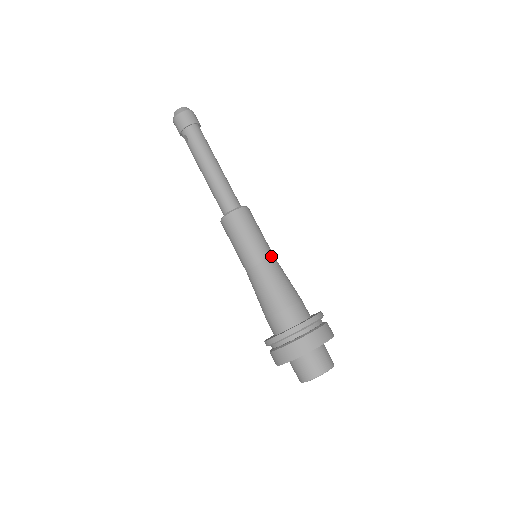
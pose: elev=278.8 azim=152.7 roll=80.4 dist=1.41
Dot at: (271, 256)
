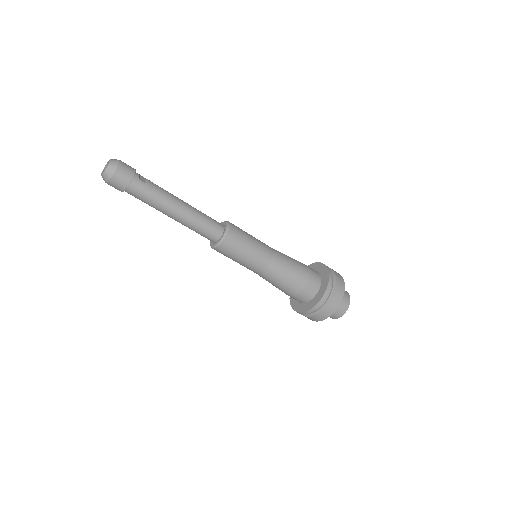
Dot at: (270, 260)
